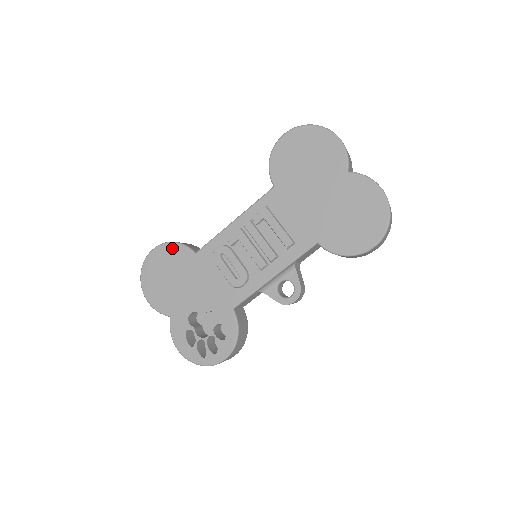
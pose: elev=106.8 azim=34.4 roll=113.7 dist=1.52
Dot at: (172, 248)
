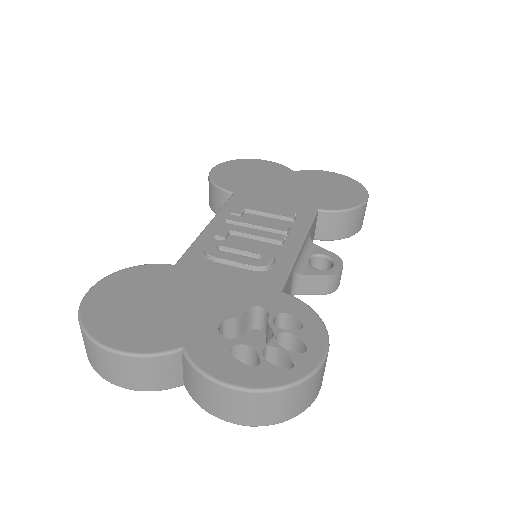
Dot at: (130, 273)
